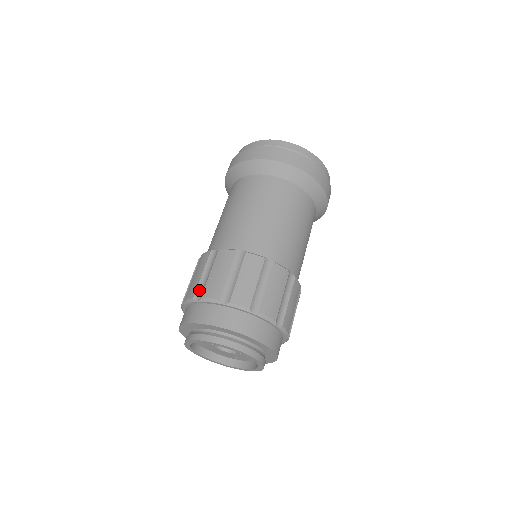
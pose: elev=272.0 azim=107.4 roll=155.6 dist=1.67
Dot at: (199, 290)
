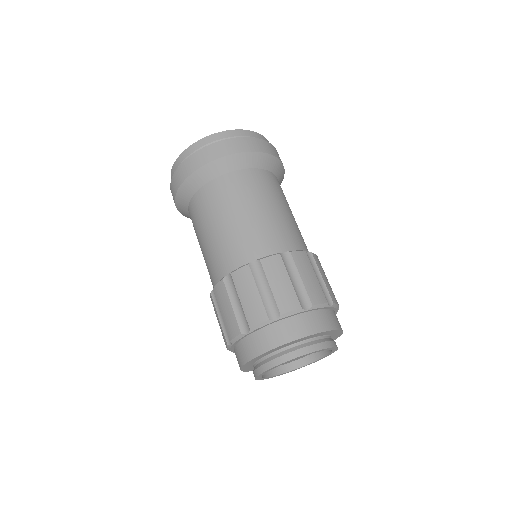
Dot at: (241, 322)
